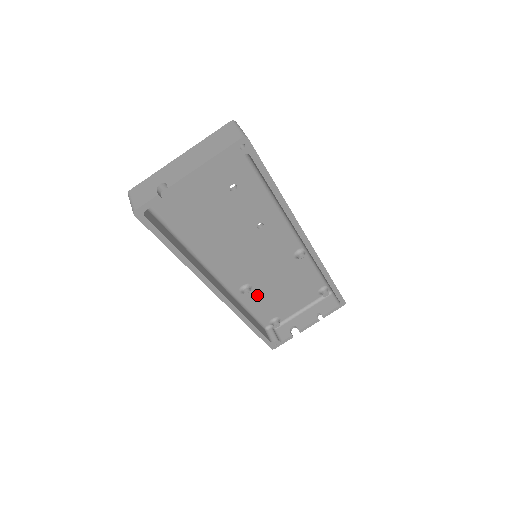
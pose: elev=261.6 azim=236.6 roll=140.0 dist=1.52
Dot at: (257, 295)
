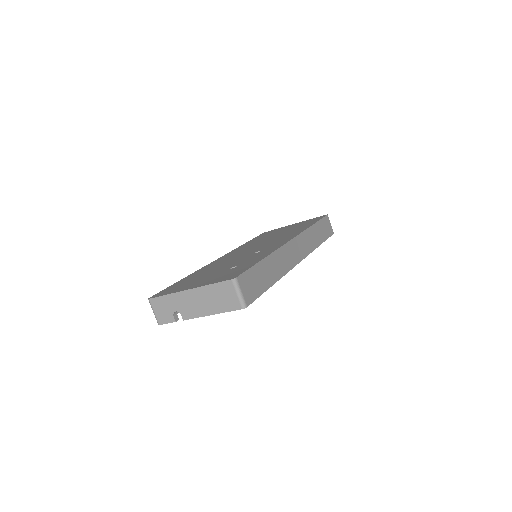
Dot at: occluded
